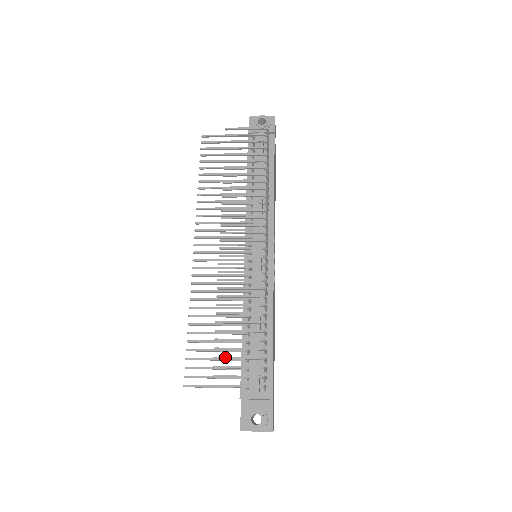
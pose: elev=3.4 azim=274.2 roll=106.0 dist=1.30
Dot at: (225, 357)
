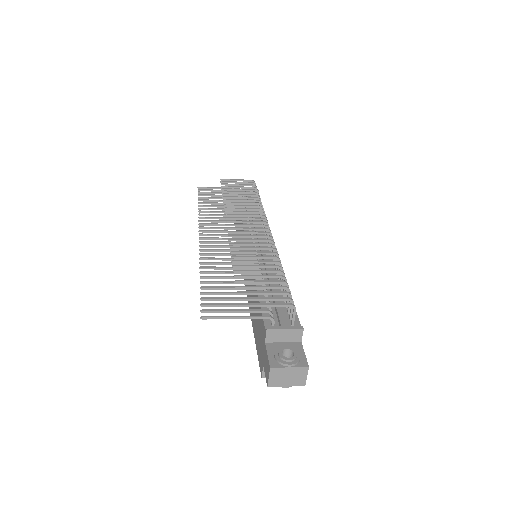
Dot at: (248, 286)
